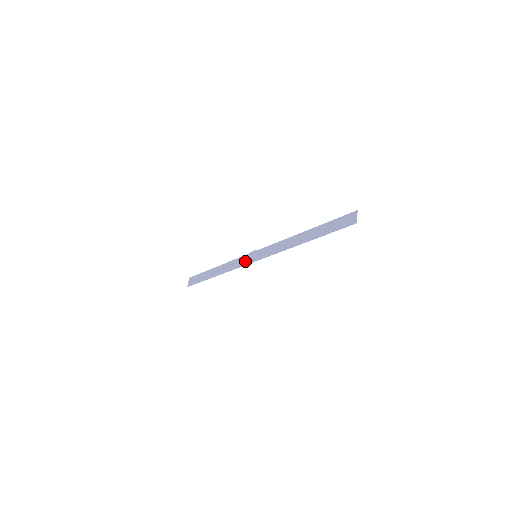
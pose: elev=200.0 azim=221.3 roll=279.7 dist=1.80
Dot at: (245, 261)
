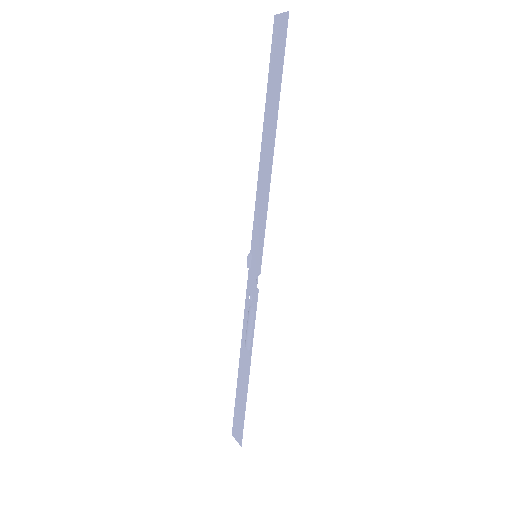
Dot at: (253, 284)
